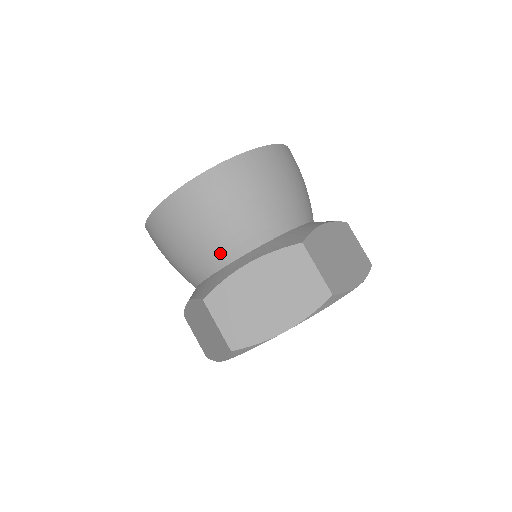
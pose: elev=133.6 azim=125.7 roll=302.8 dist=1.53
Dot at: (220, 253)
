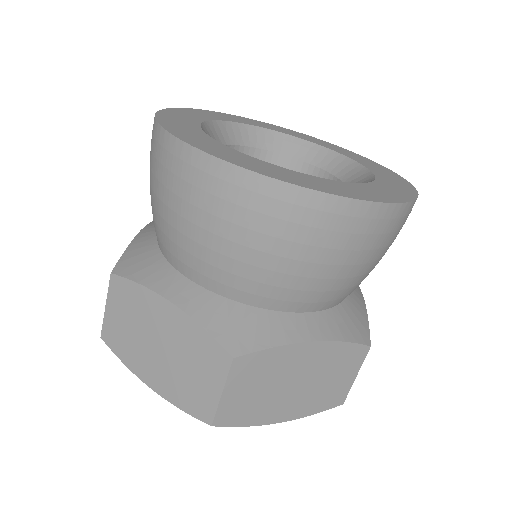
Dot at: (170, 249)
